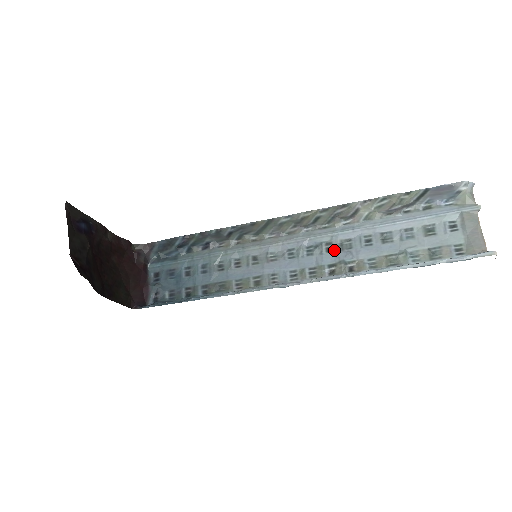
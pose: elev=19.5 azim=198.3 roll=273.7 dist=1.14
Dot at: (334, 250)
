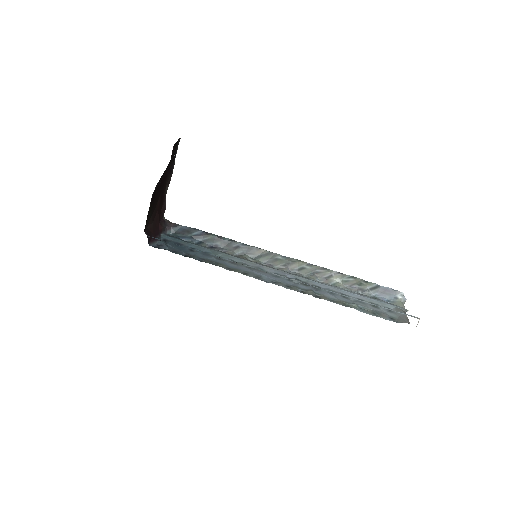
Dot at: (308, 286)
